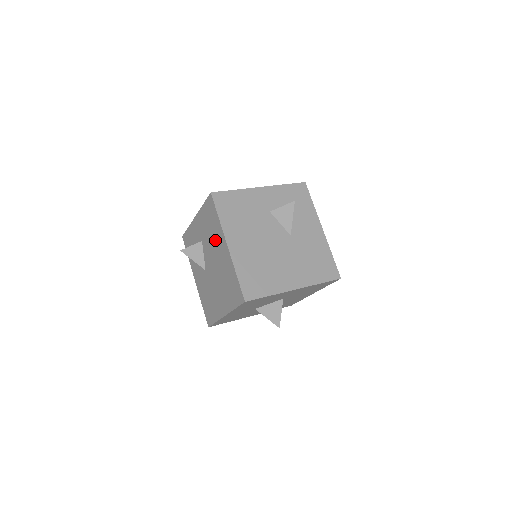
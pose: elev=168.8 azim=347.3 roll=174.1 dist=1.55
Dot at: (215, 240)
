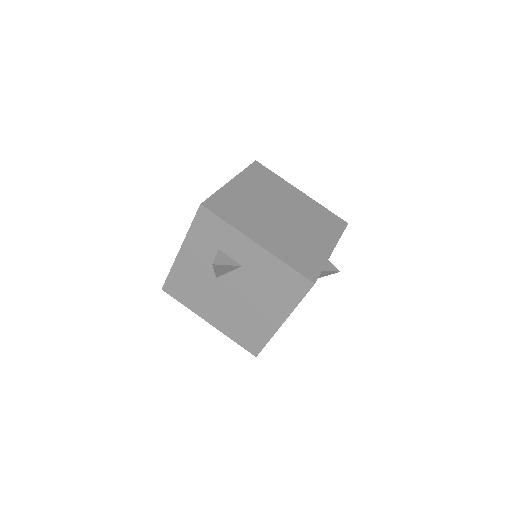
Dot at: (269, 299)
